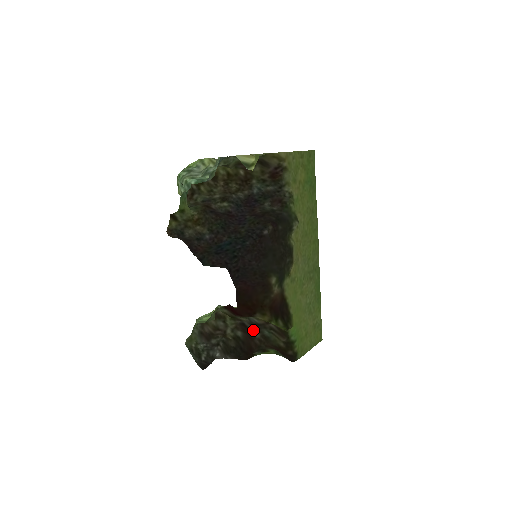
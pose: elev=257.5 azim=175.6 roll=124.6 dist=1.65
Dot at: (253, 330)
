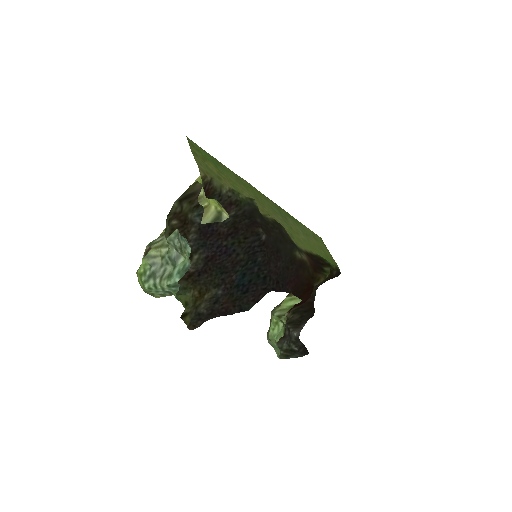
Dot at: occluded
